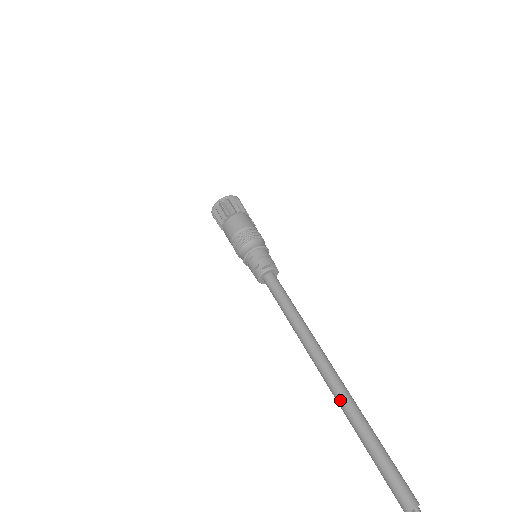
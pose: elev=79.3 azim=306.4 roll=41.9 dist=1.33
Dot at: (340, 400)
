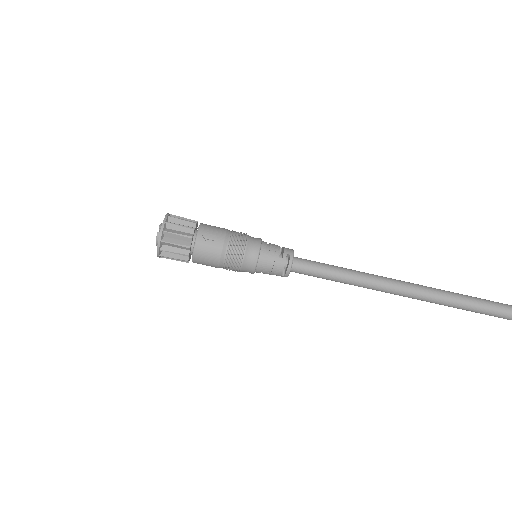
Dot at: occluded
